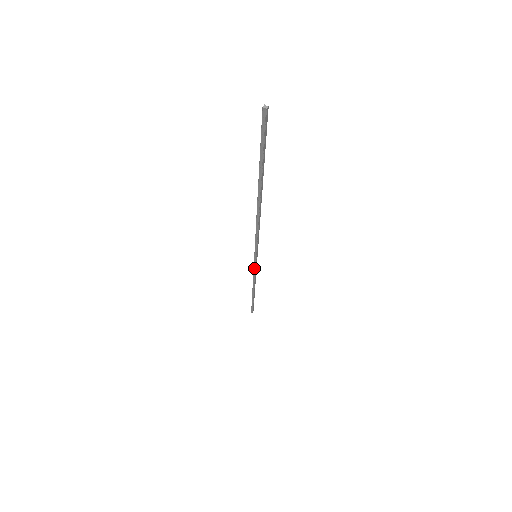
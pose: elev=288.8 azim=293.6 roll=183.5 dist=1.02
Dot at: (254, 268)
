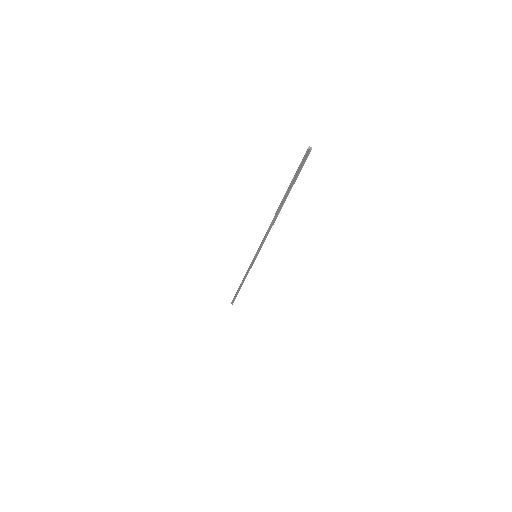
Dot at: (250, 266)
